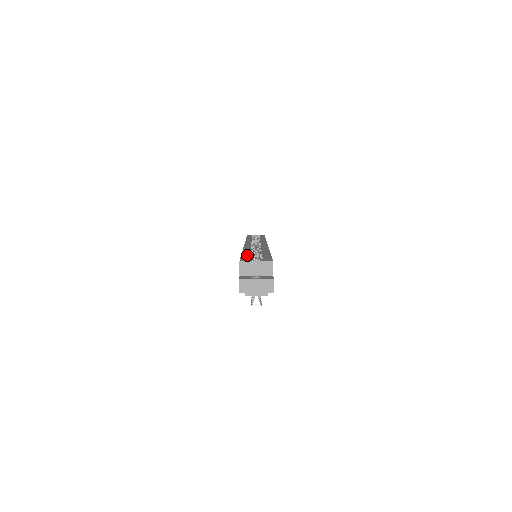
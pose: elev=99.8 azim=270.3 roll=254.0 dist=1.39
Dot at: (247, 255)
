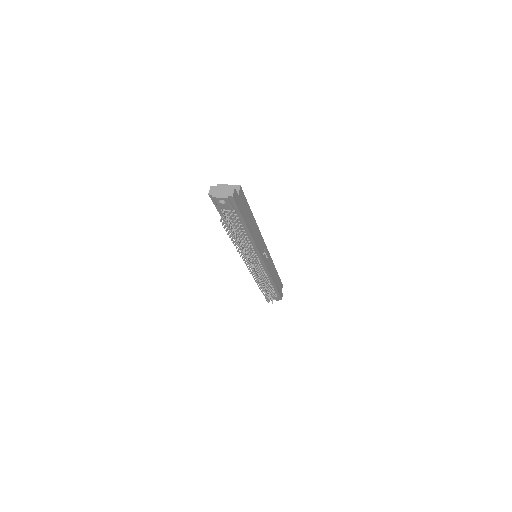
Dot at: occluded
